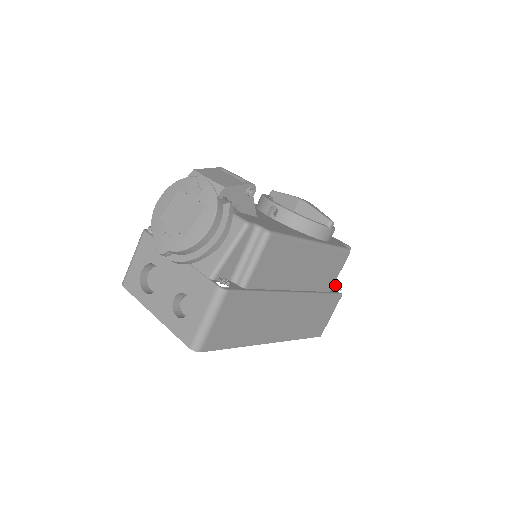
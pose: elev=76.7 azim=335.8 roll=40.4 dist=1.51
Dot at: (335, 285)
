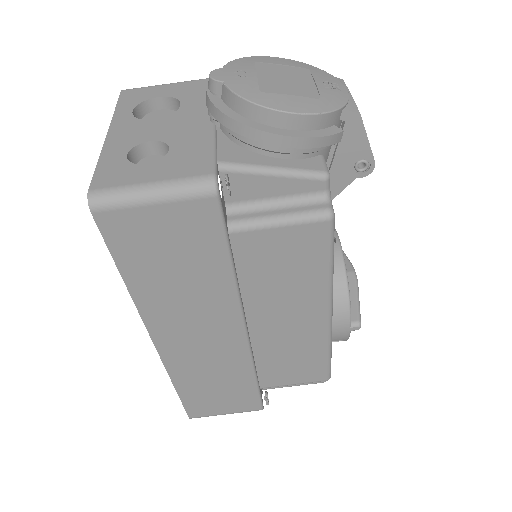
Dot at: occluded
